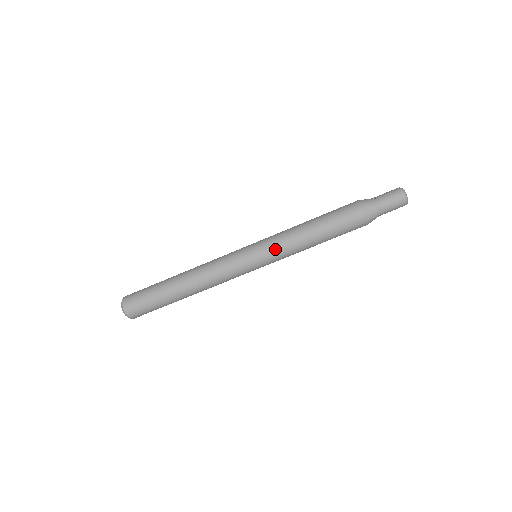
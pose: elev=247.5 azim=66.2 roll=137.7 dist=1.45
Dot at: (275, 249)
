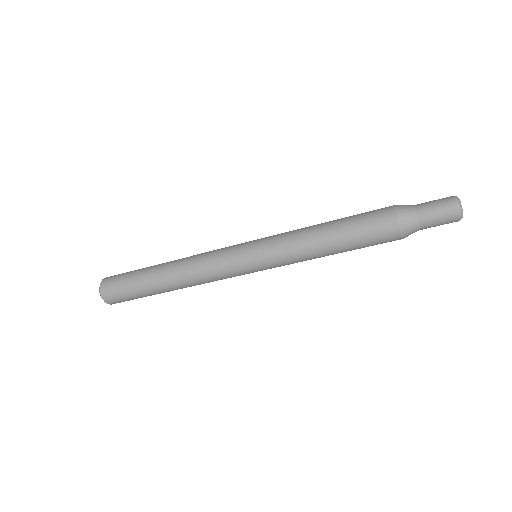
Dot at: (280, 260)
